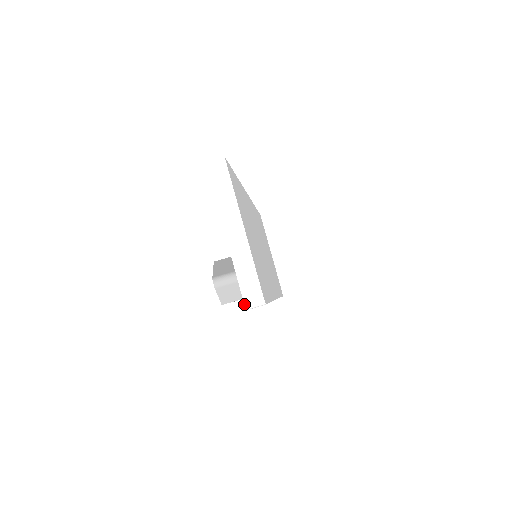
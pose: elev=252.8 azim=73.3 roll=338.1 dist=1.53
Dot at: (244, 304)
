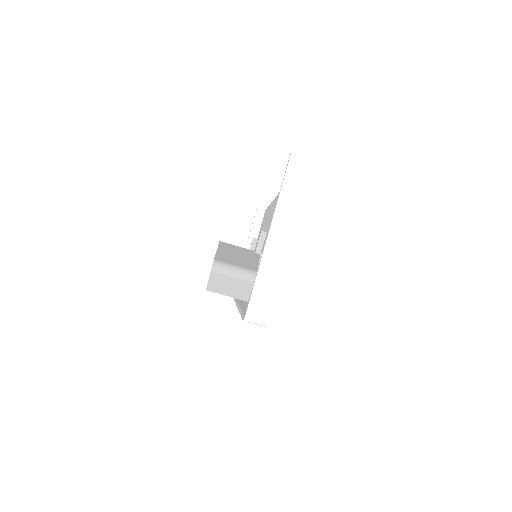
Dot at: (245, 315)
